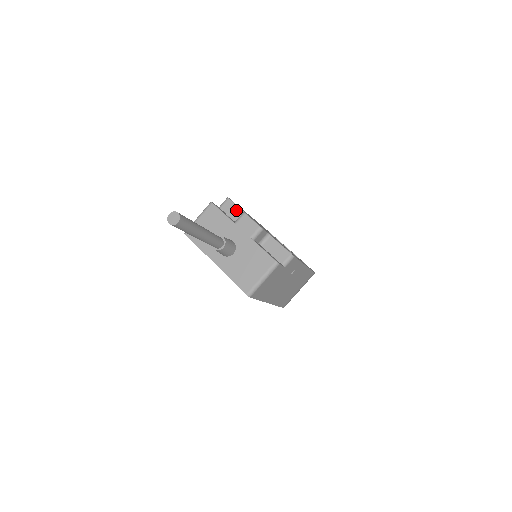
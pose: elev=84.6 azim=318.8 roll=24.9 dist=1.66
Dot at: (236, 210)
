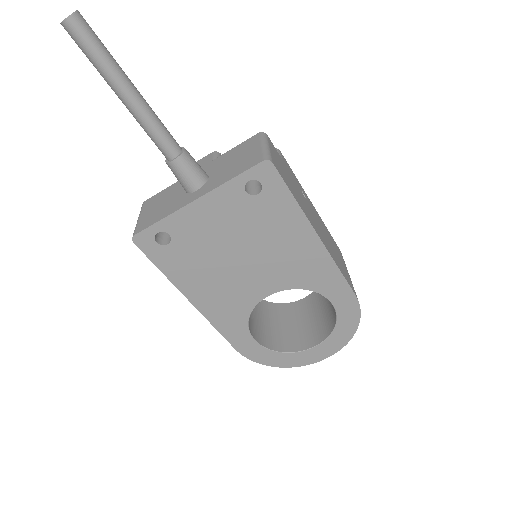
Dot at: occluded
